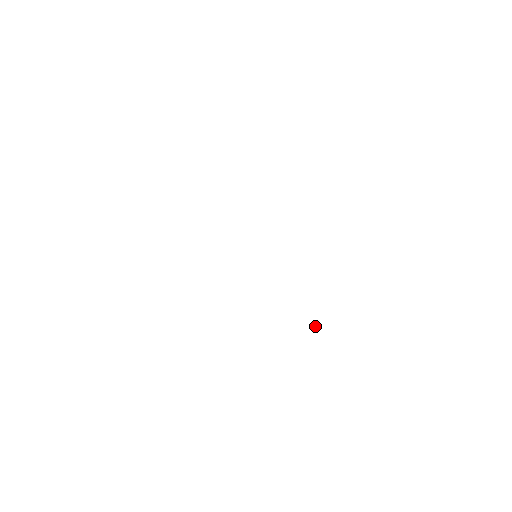
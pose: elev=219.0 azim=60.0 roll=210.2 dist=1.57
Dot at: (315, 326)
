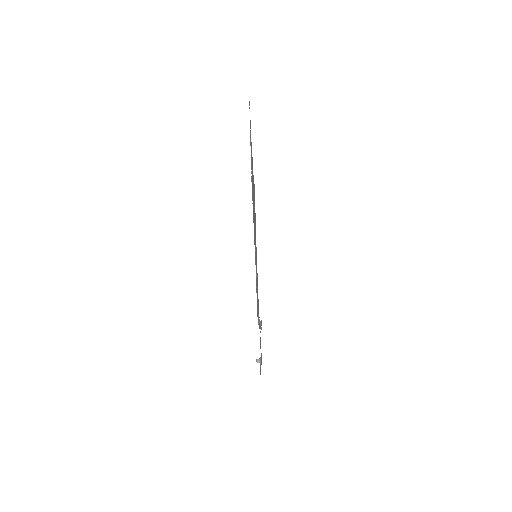
Dot at: (258, 361)
